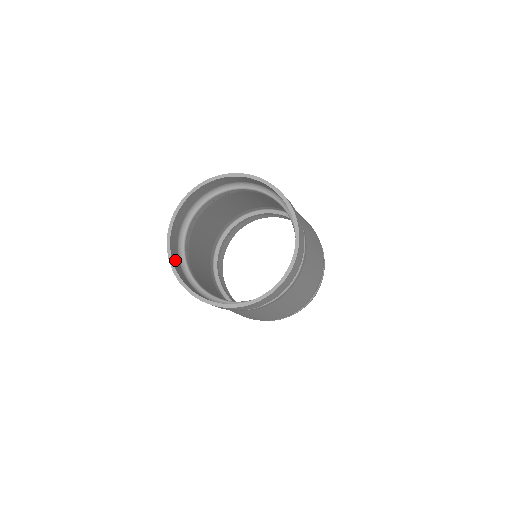
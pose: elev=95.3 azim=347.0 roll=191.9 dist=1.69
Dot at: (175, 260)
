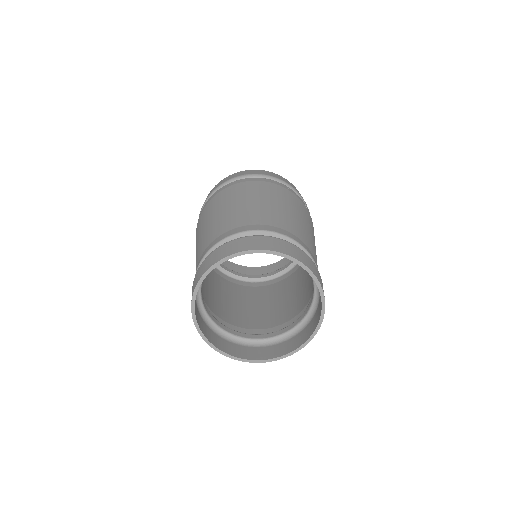
Dot at: occluded
